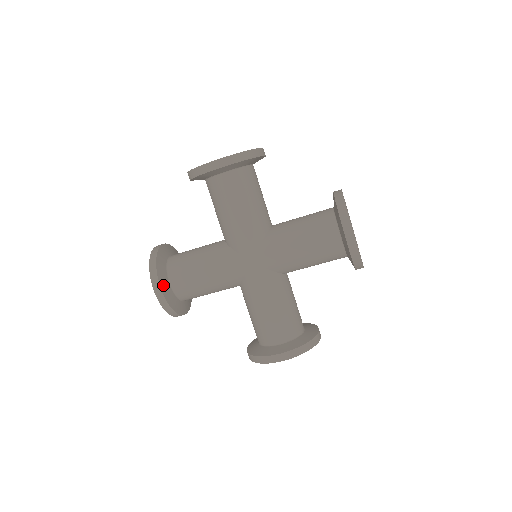
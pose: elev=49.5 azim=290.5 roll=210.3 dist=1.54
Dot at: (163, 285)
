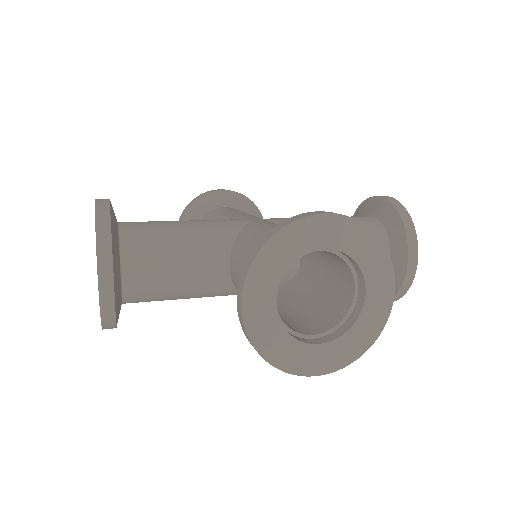
Dot at: occluded
